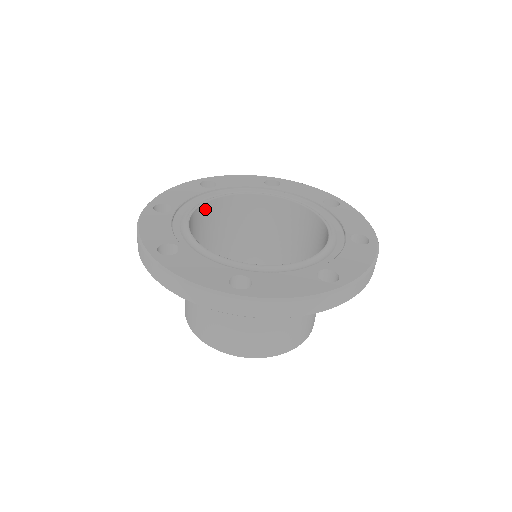
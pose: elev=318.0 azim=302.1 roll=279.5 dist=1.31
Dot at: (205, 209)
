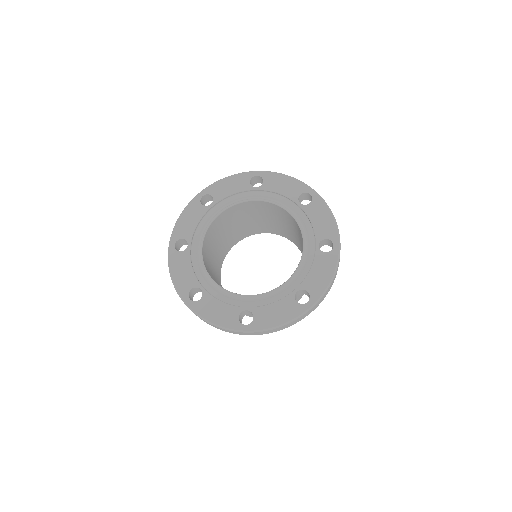
Dot at: (210, 229)
